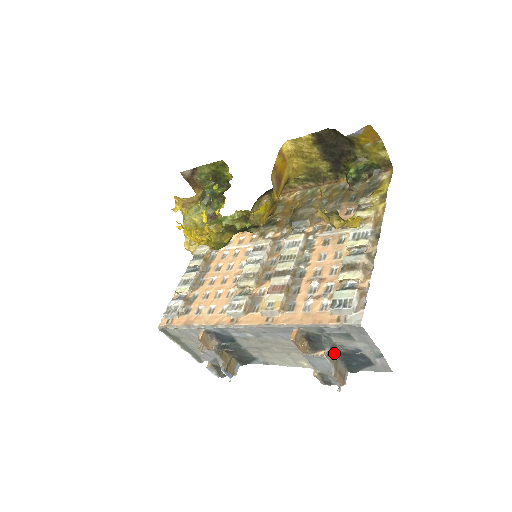
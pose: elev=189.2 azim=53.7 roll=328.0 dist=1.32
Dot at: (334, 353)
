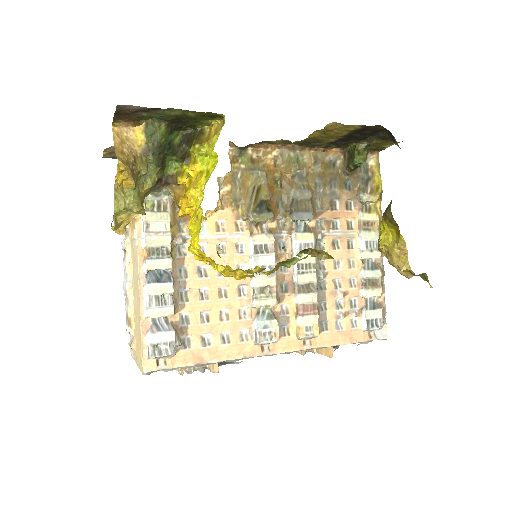
Dot at: occluded
